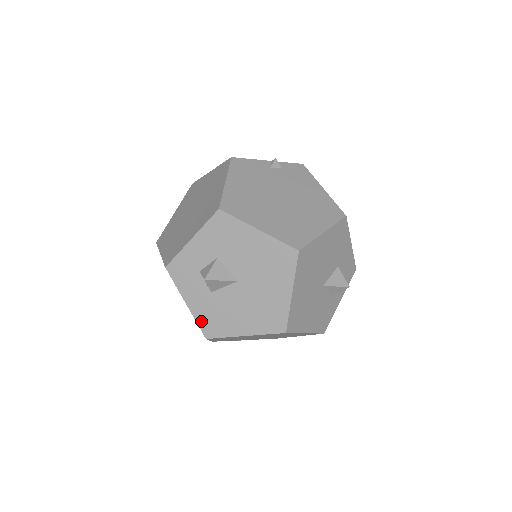
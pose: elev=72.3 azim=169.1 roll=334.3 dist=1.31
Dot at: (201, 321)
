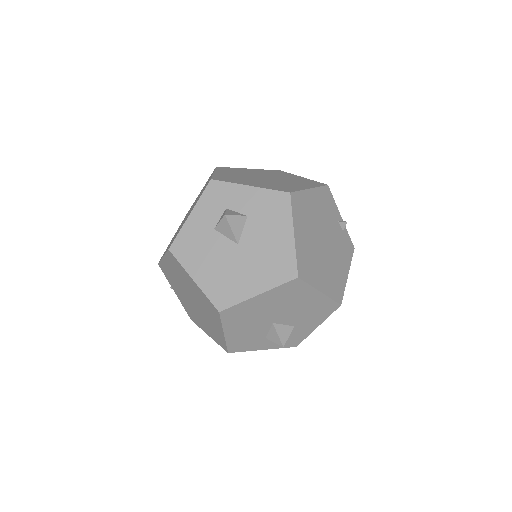
Dot at: (182, 236)
